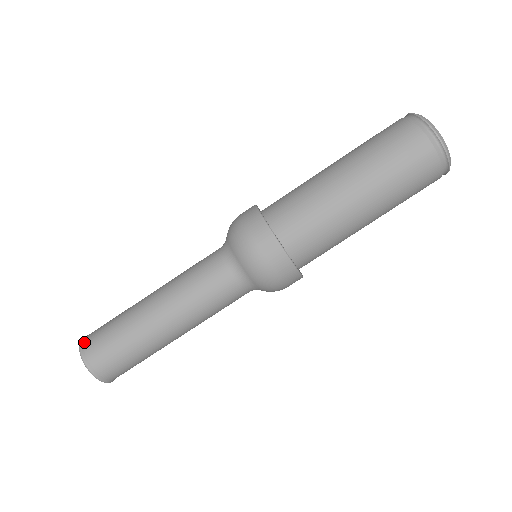
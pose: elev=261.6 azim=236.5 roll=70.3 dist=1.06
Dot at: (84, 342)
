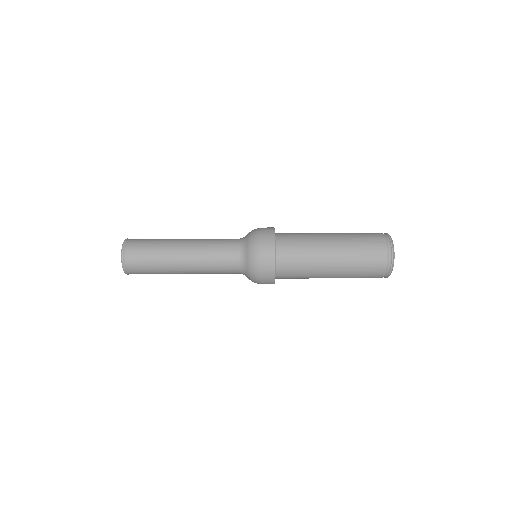
Dot at: (126, 250)
